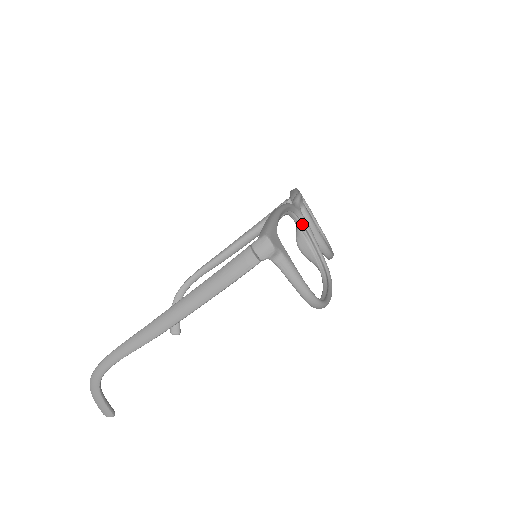
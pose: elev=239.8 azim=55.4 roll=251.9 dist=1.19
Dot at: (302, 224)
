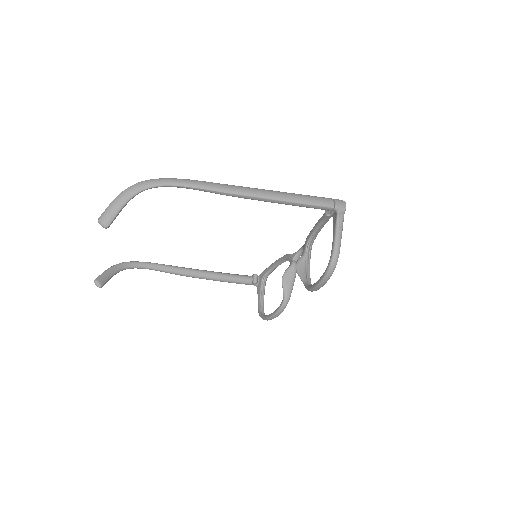
Dot at: (308, 255)
